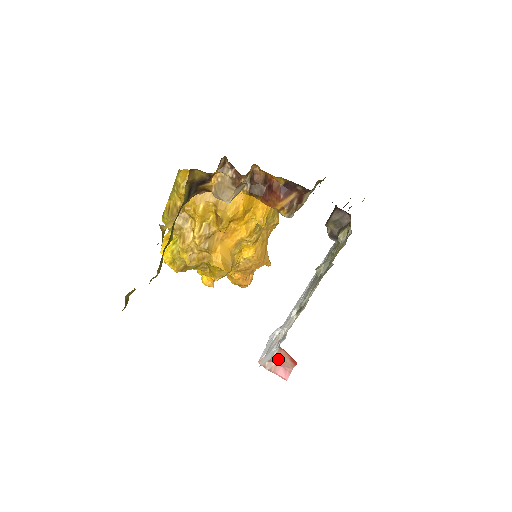
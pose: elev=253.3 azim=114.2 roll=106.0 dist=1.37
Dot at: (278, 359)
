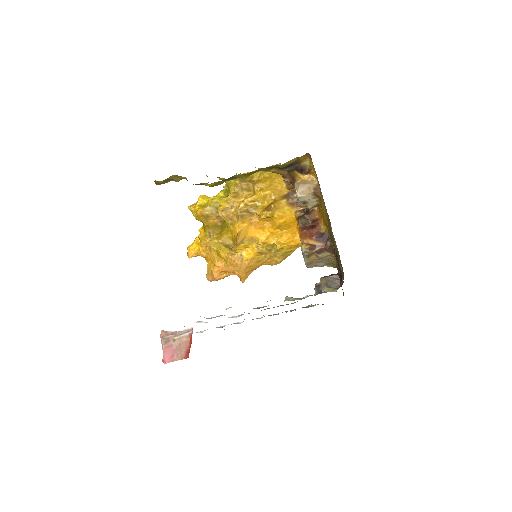
Dot at: (178, 342)
